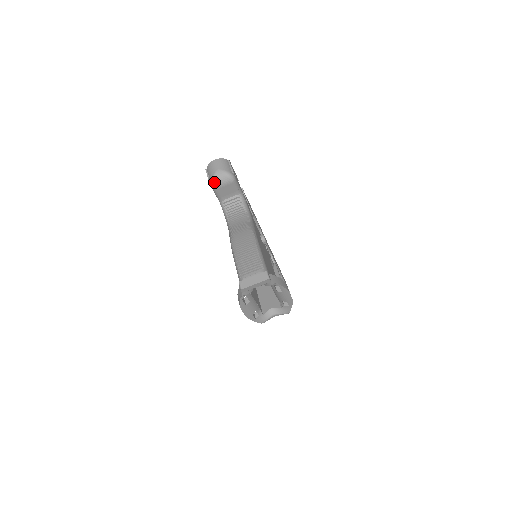
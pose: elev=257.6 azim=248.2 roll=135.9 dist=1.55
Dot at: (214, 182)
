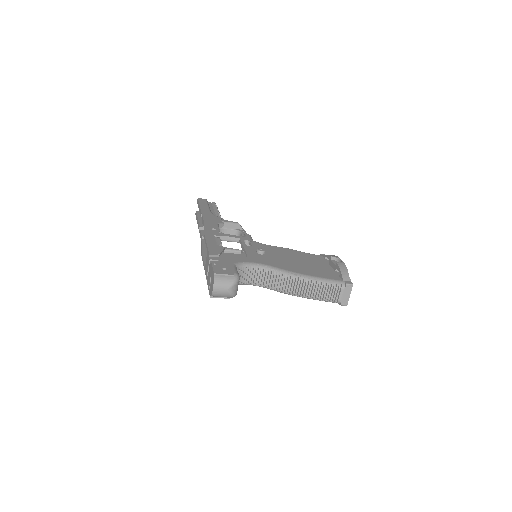
Dot at: occluded
